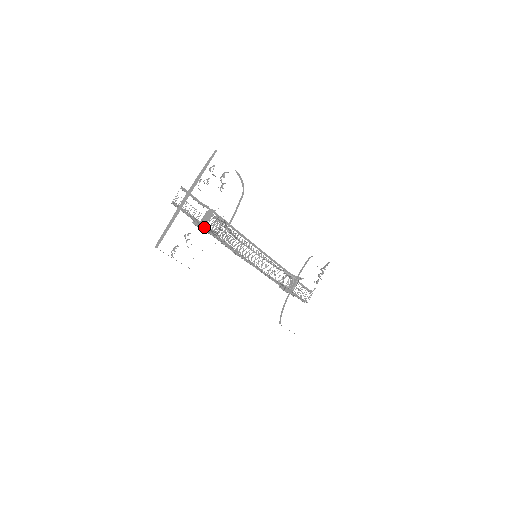
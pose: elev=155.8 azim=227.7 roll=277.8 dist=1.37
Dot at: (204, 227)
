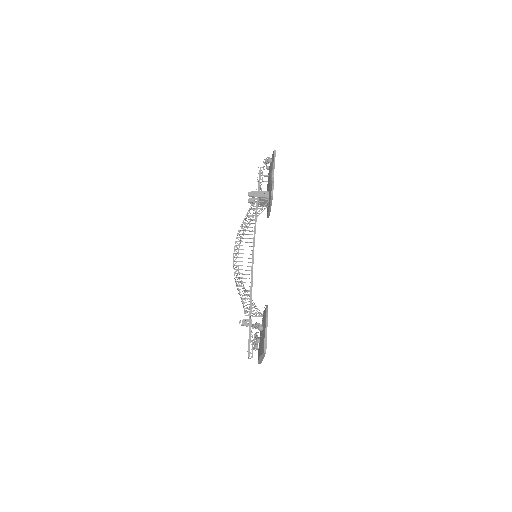
Dot at: occluded
